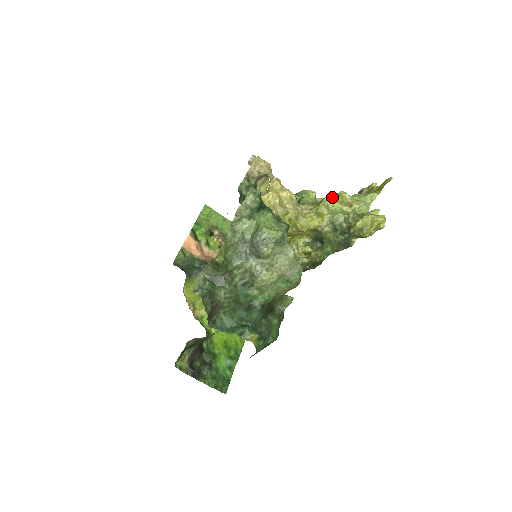
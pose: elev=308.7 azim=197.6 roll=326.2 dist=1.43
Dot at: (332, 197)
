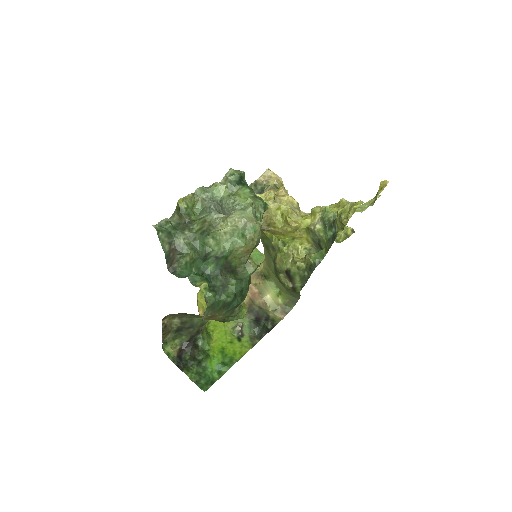
Dot at: (333, 205)
